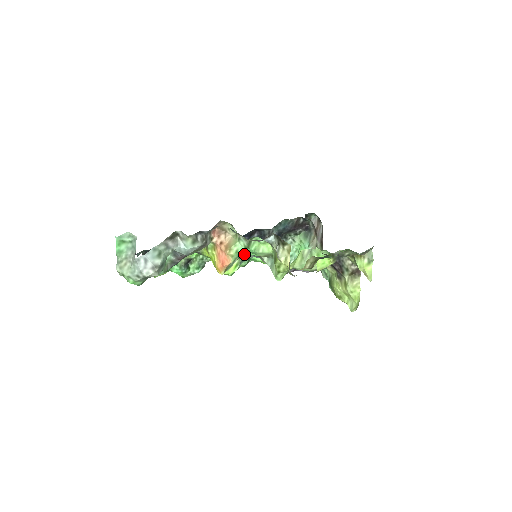
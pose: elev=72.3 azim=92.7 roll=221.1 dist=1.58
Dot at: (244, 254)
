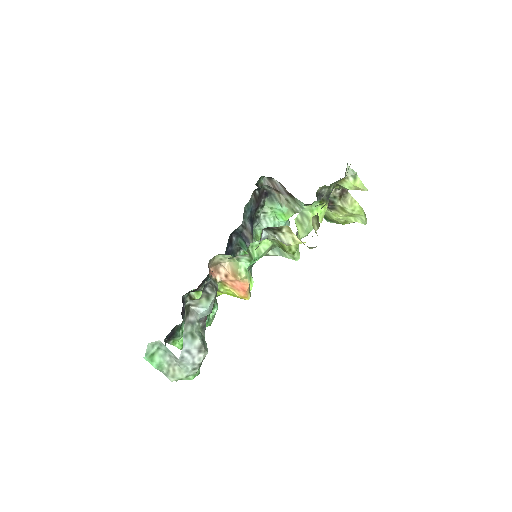
Dot at: occluded
